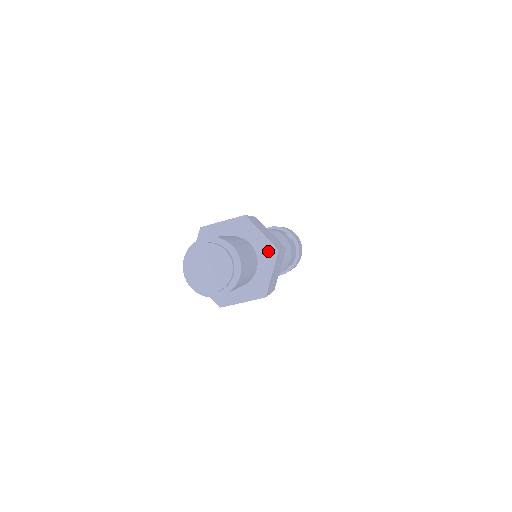
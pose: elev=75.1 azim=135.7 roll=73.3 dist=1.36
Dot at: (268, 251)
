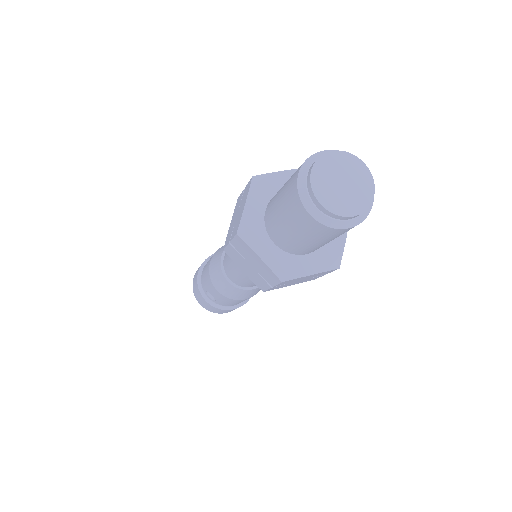
Dot at: occluded
